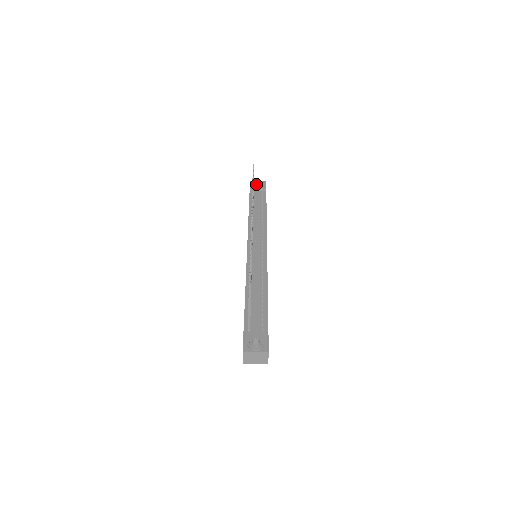
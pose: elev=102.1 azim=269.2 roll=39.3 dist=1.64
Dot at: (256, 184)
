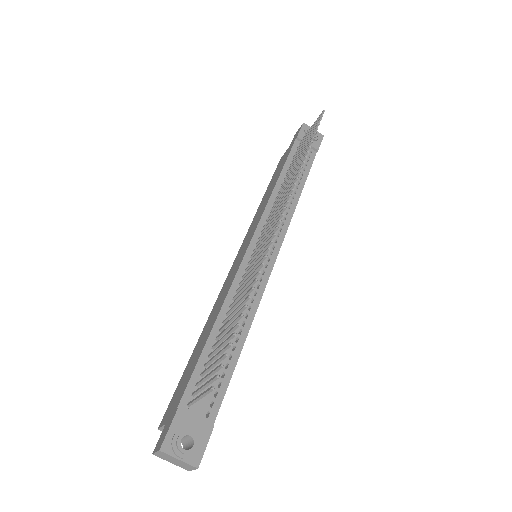
Dot at: occluded
